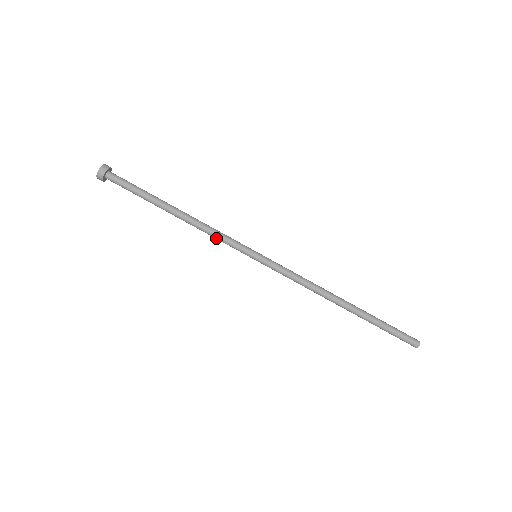
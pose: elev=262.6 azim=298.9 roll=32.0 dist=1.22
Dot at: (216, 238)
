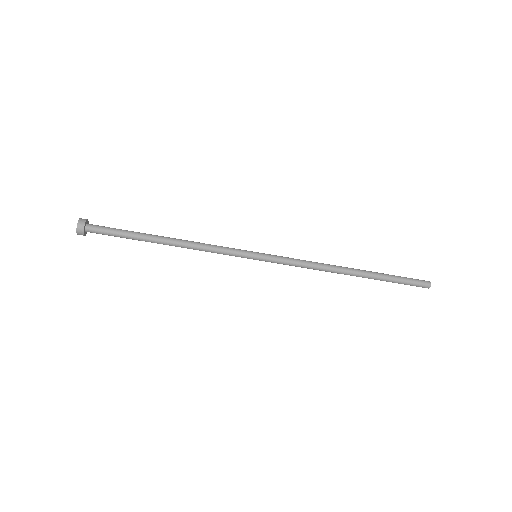
Dot at: (213, 252)
